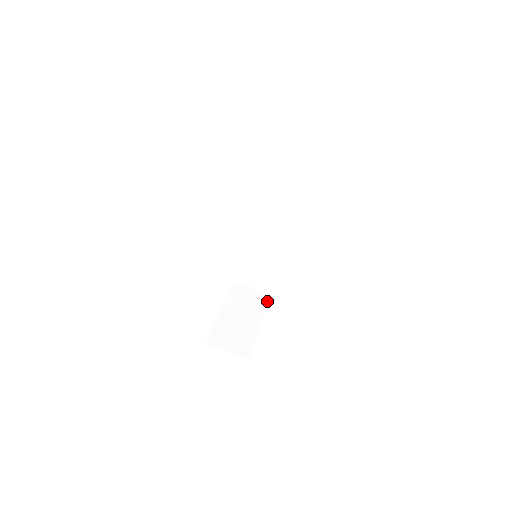
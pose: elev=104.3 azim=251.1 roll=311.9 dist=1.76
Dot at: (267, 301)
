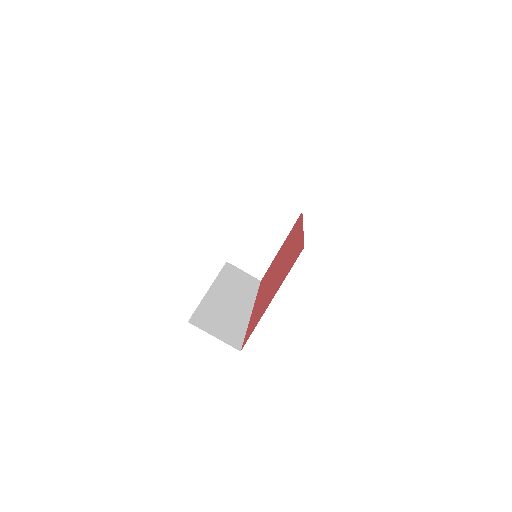
Dot at: (295, 220)
